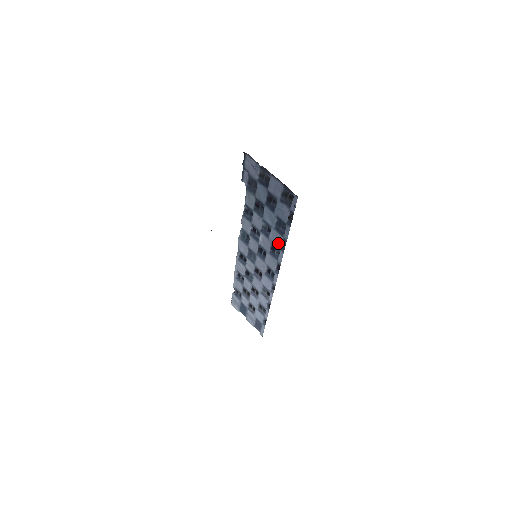
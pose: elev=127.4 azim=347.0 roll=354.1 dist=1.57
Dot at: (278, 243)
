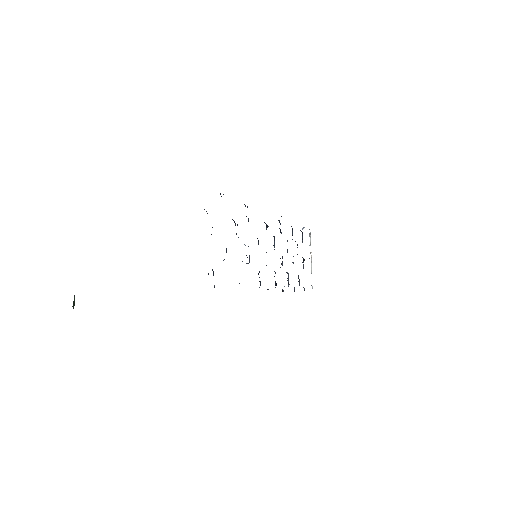
Dot at: occluded
